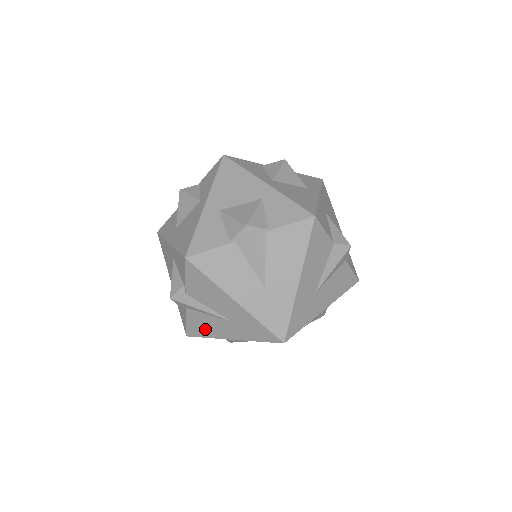
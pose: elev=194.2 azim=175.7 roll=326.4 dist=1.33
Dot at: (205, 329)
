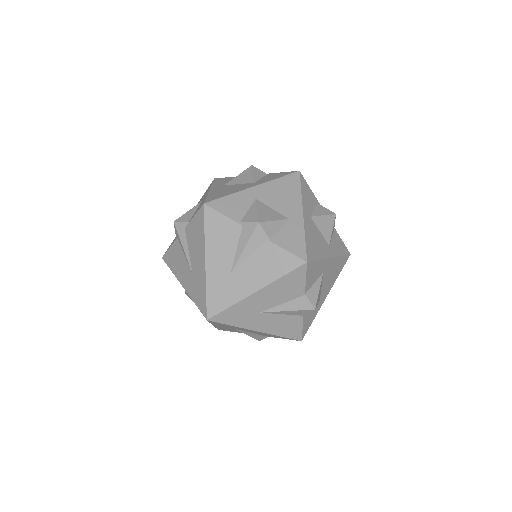
Dot at: (175, 264)
